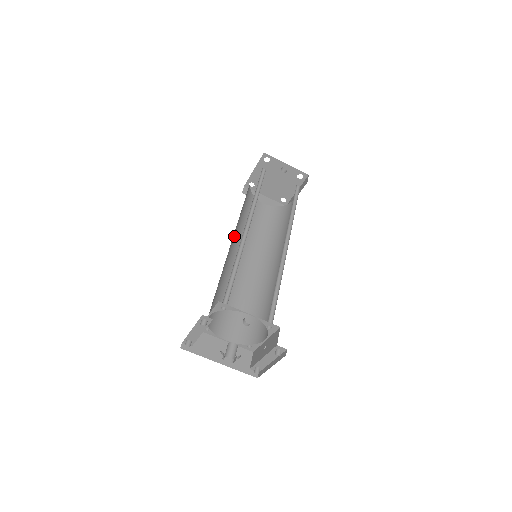
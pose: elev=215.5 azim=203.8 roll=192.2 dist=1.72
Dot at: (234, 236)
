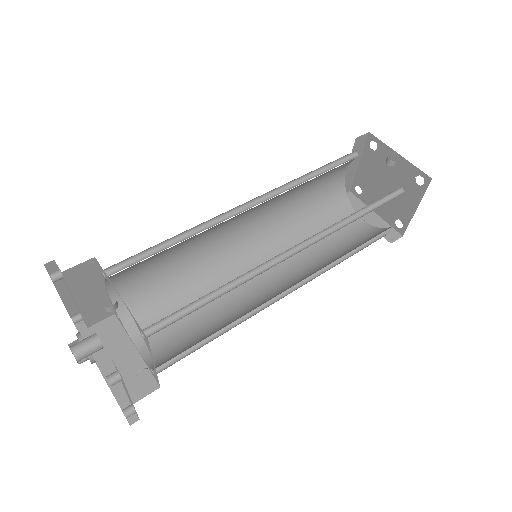
Dot at: (261, 229)
